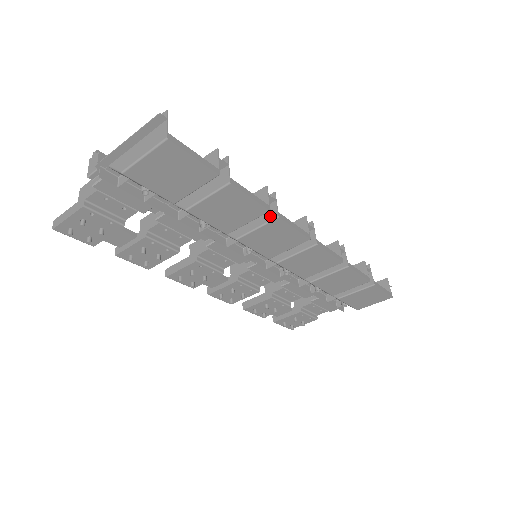
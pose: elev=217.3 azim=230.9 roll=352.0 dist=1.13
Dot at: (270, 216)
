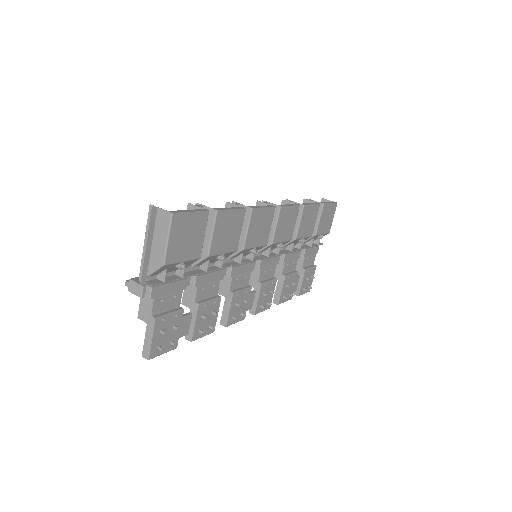
Dot at: (247, 214)
